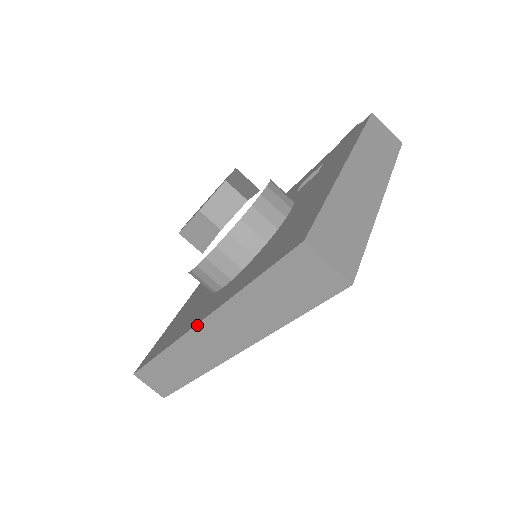
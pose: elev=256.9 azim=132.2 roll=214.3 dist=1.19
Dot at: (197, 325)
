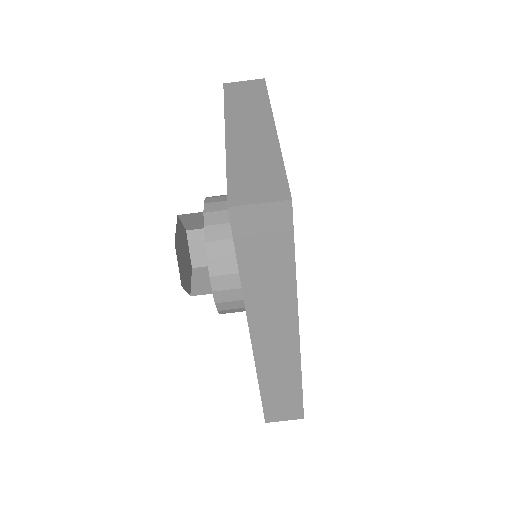
Dot at: (251, 341)
